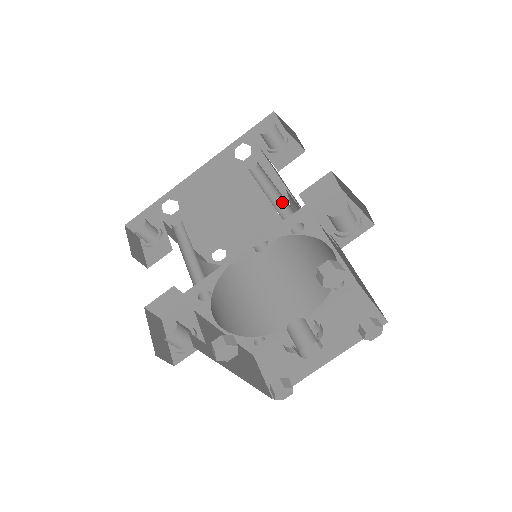
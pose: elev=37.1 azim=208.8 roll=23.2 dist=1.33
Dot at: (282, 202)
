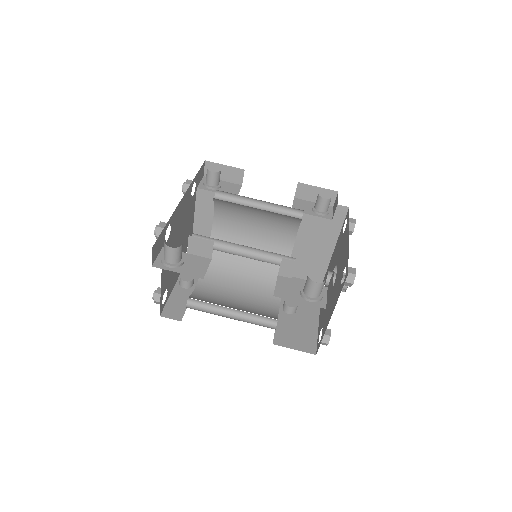
Dot at: (267, 209)
